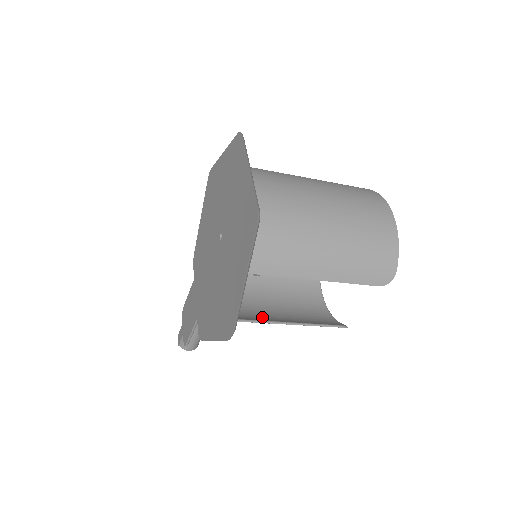
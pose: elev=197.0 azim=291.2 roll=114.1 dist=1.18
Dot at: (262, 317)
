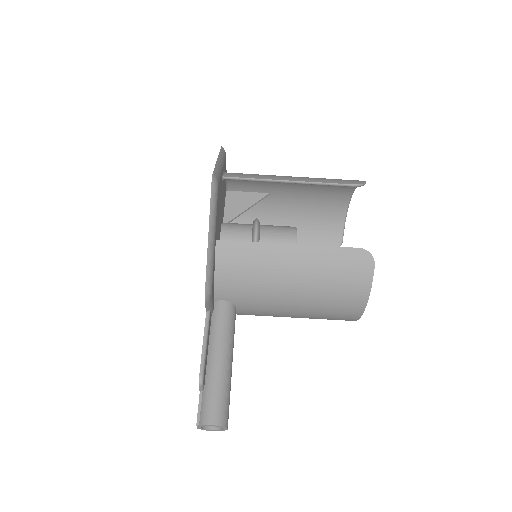
Dot at: (272, 270)
